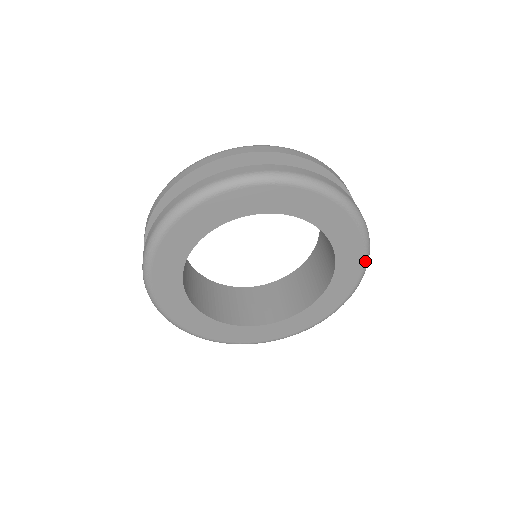
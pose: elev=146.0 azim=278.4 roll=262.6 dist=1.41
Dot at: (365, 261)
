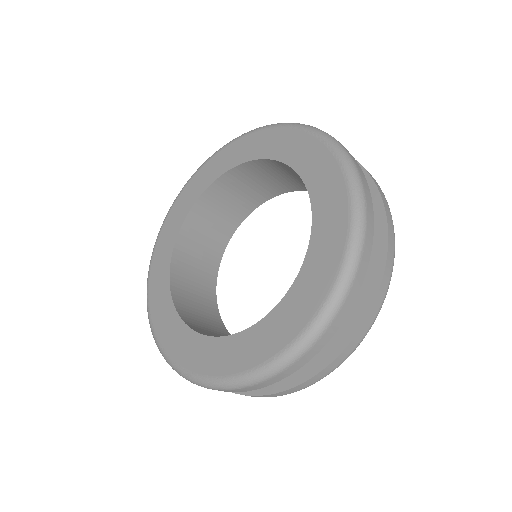
Dot at: (350, 189)
